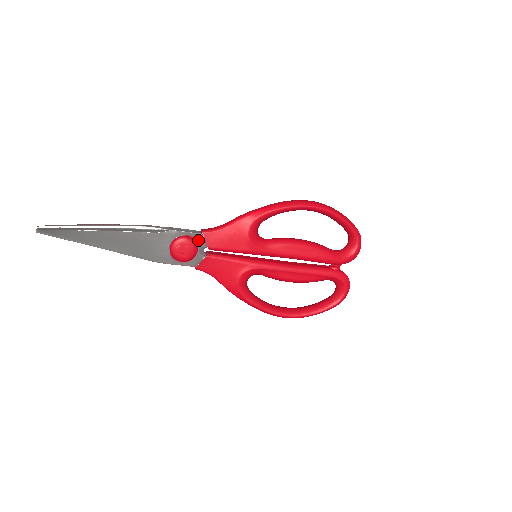
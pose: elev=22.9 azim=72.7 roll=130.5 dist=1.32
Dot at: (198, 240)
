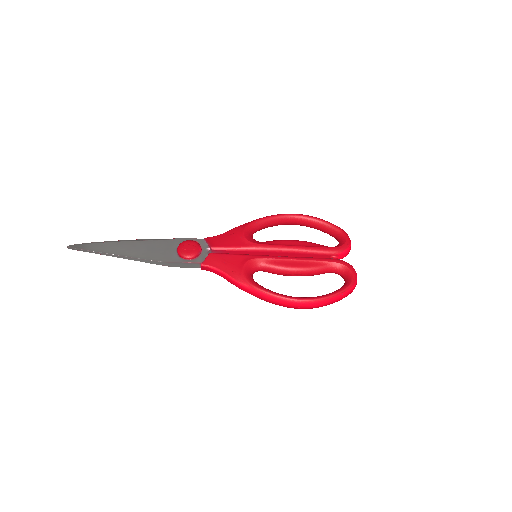
Dot at: (201, 243)
